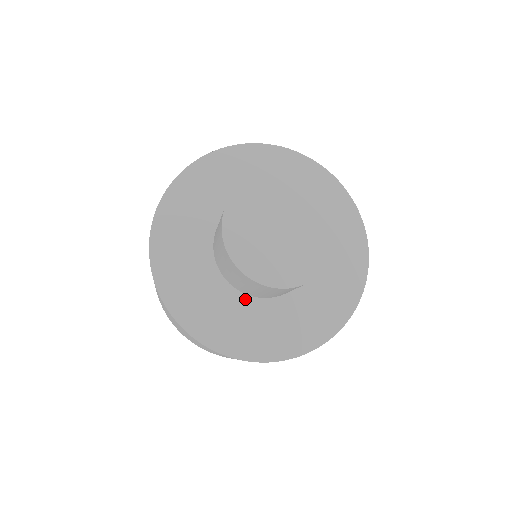
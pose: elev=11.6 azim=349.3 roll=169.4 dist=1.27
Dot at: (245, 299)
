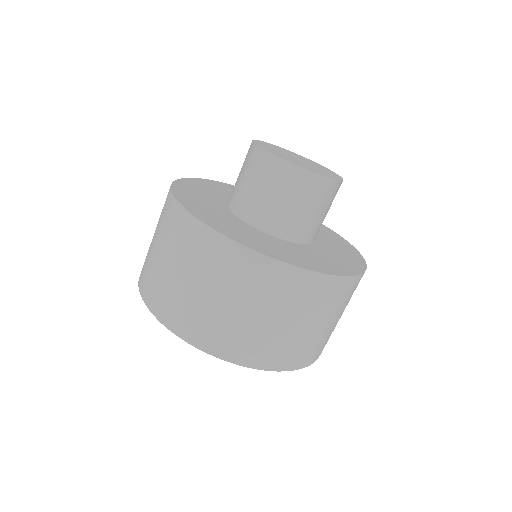
Dot at: (252, 228)
